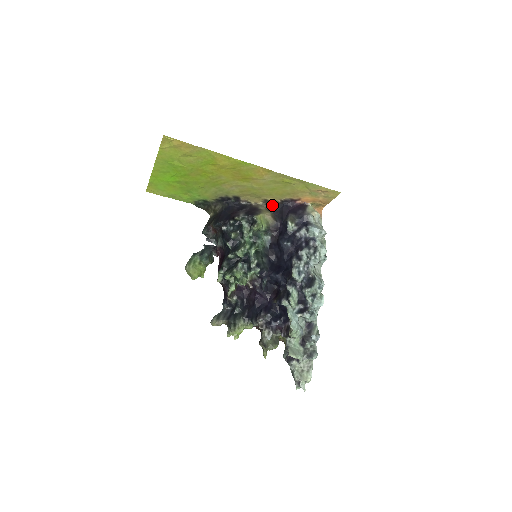
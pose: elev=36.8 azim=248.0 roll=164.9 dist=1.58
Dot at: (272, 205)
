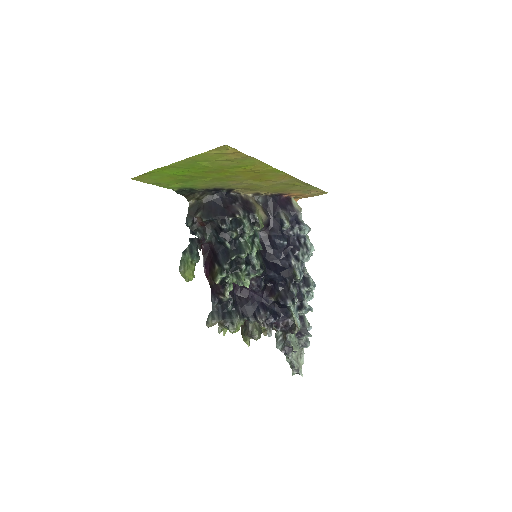
Dot at: (261, 198)
